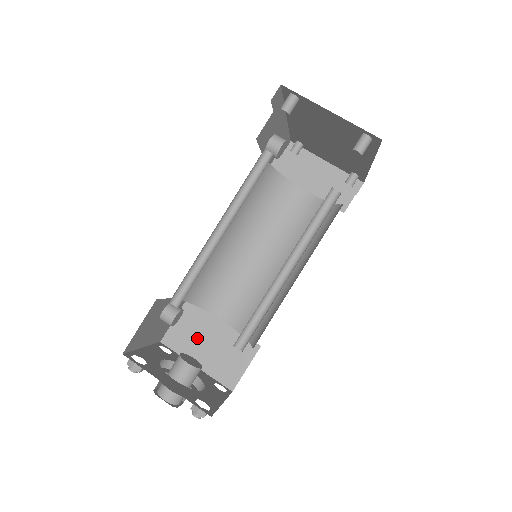
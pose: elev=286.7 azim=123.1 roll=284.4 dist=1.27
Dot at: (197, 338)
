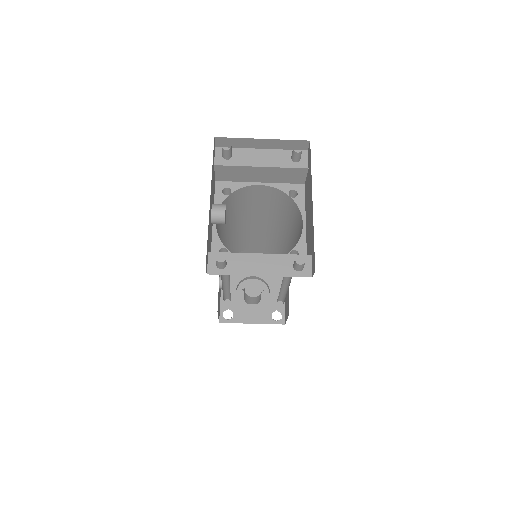
Dot at: occluded
